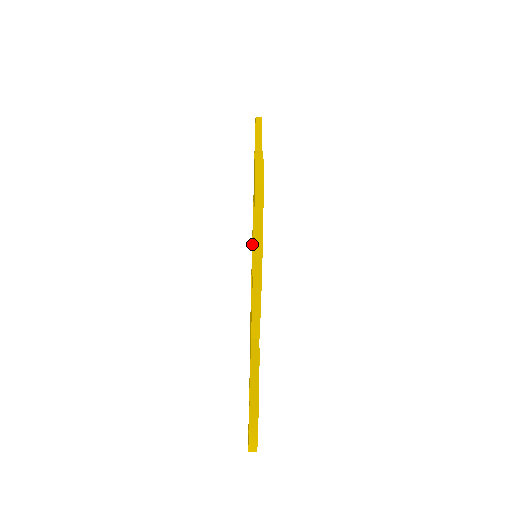
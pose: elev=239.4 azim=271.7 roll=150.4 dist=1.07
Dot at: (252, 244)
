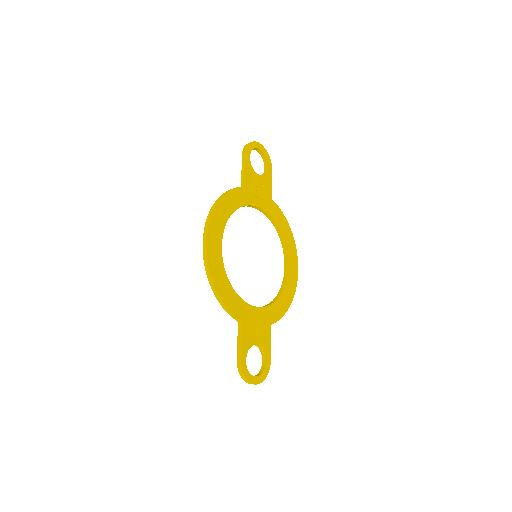
Dot at: (278, 234)
